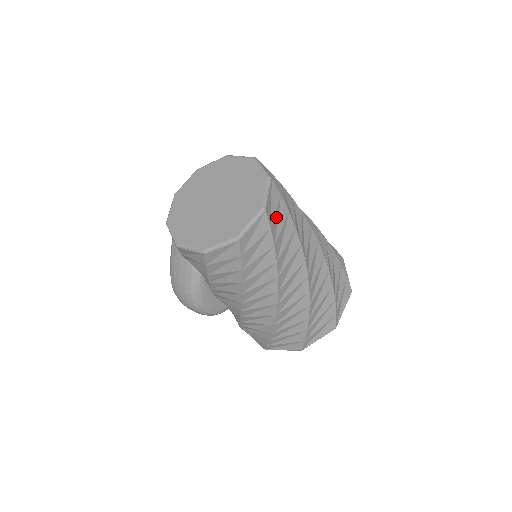
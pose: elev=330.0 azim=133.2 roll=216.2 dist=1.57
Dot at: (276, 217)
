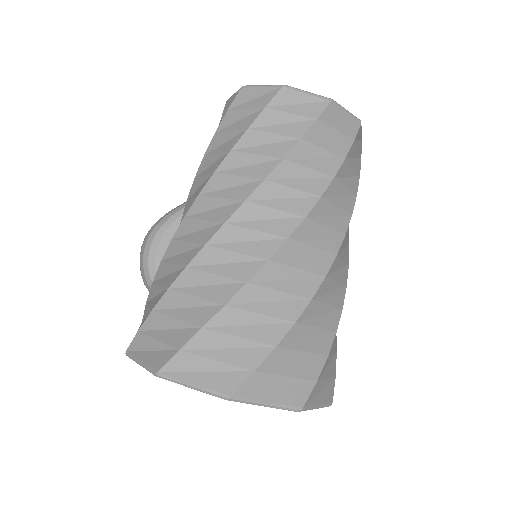
Dot at: (331, 134)
